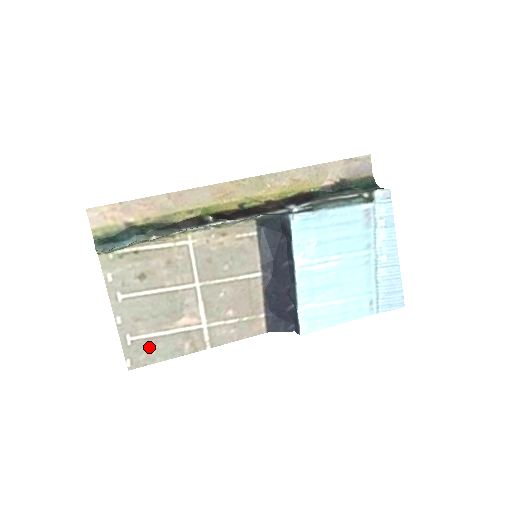
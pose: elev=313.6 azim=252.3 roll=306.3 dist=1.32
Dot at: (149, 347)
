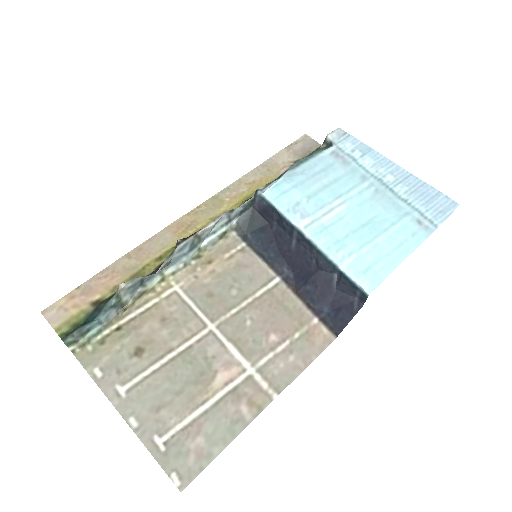
Dot at: (193, 439)
